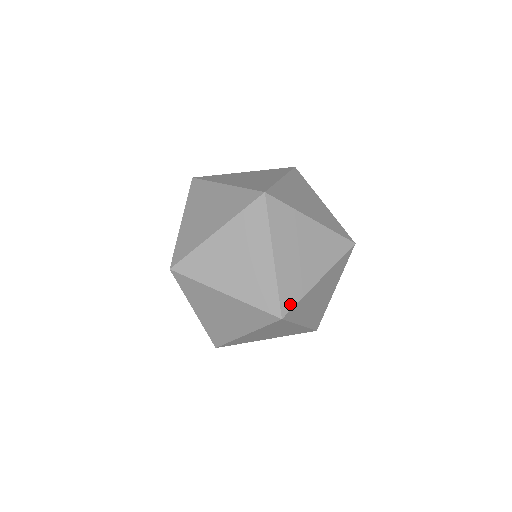
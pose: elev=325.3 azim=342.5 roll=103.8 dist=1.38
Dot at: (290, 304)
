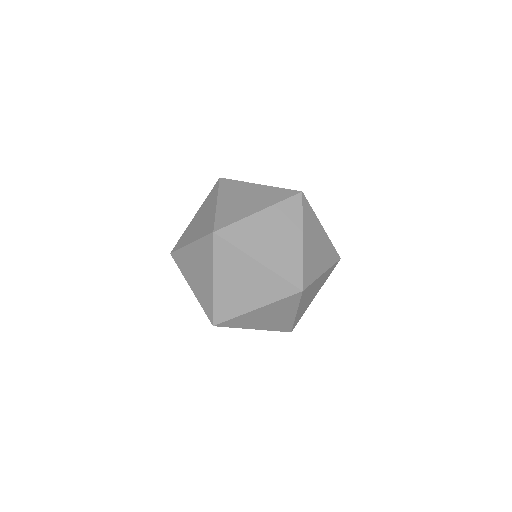
Dot at: (299, 277)
